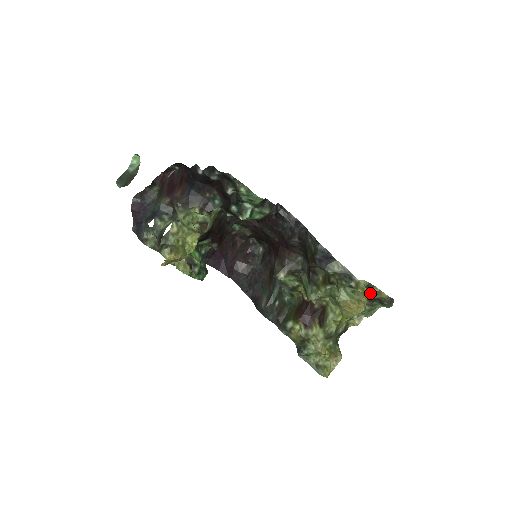
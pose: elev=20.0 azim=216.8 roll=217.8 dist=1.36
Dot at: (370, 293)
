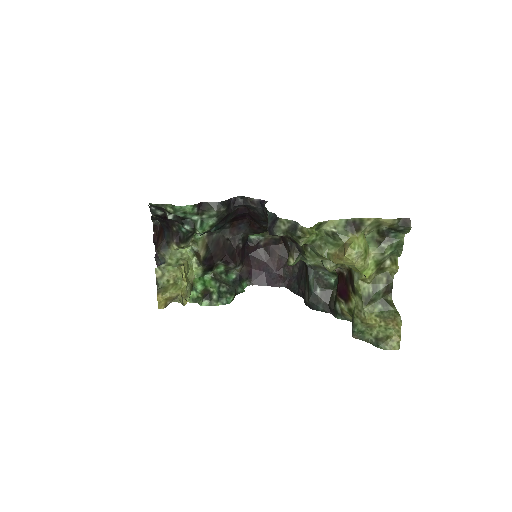
Dot at: (373, 228)
